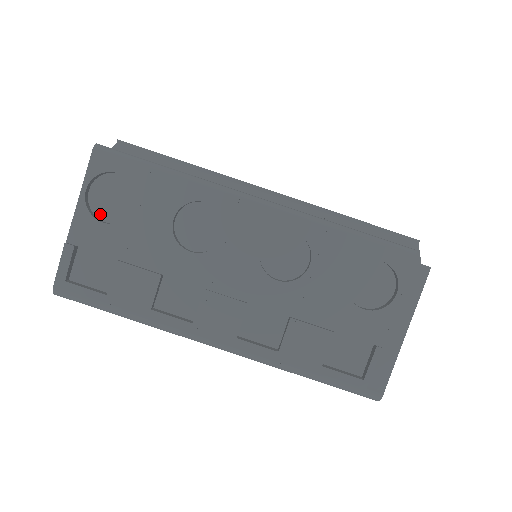
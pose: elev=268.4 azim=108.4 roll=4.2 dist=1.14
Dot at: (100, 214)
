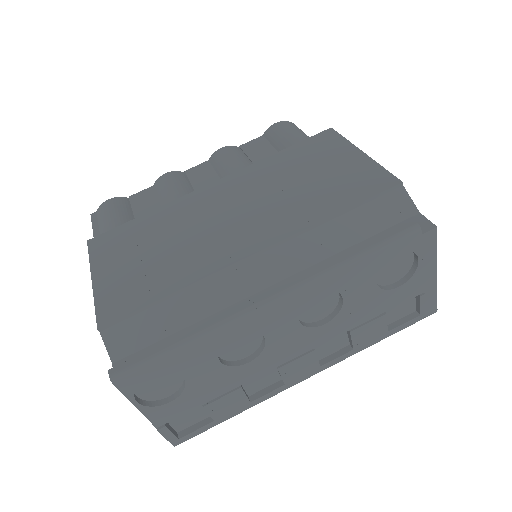
Dot at: (159, 397)
